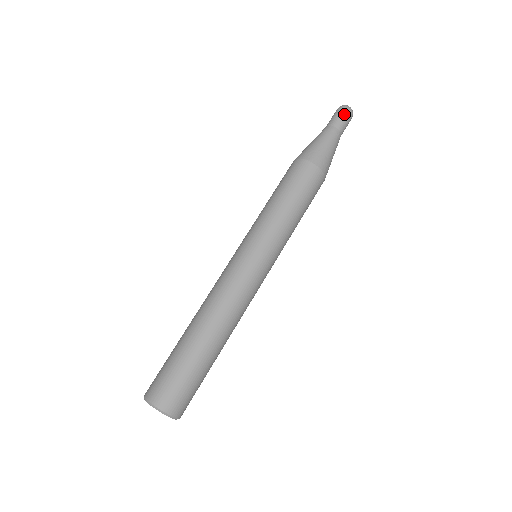
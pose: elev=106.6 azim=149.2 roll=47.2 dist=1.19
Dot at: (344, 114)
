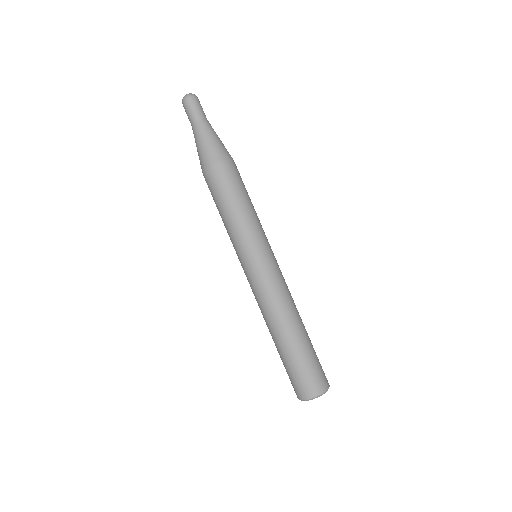
Dot at: (197, 103)
